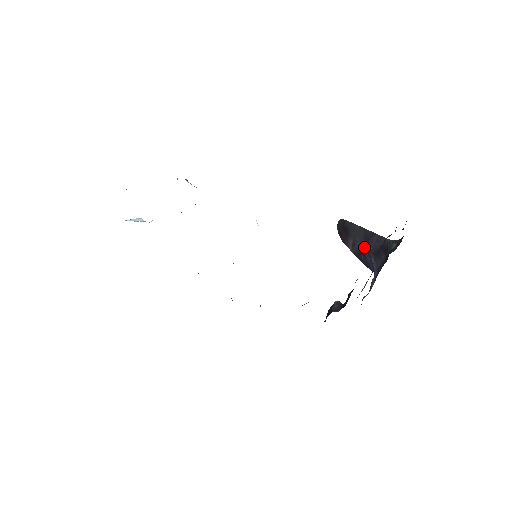
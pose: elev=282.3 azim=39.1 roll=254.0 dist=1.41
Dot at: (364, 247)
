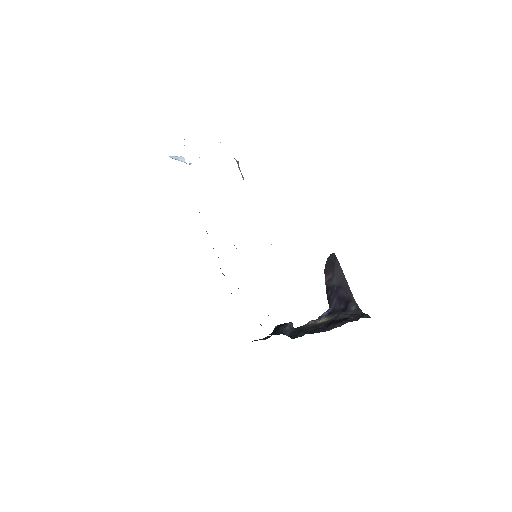
Dot at: (335, 288)
